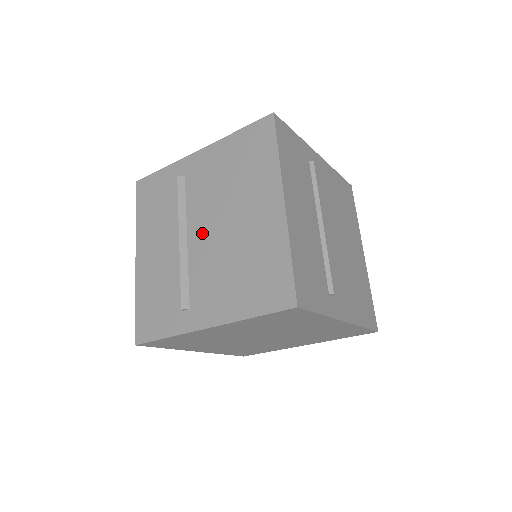
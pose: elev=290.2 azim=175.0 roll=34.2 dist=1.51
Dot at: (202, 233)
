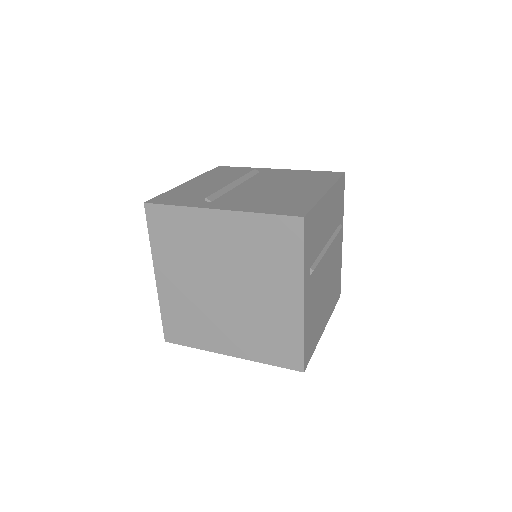
Dot at: (253, 186)
